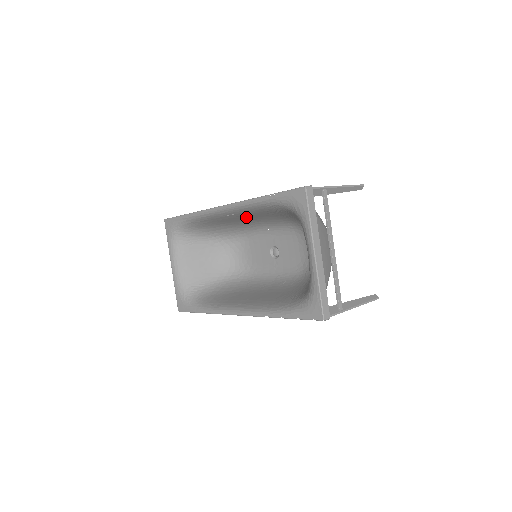
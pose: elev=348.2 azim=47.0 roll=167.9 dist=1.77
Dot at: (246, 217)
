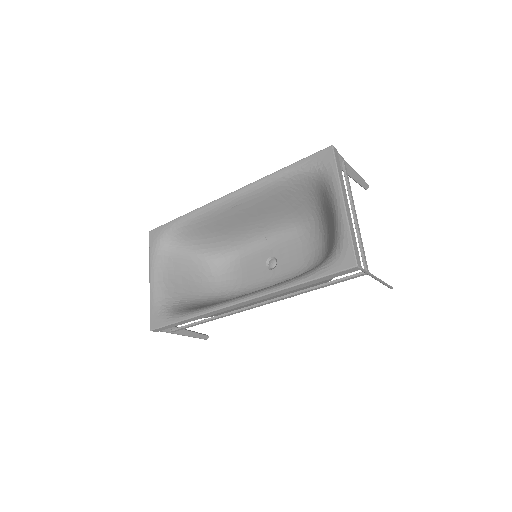
Dot at: (250, 213)
